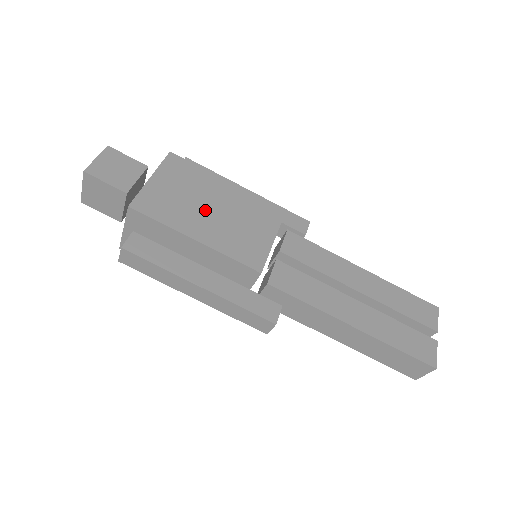
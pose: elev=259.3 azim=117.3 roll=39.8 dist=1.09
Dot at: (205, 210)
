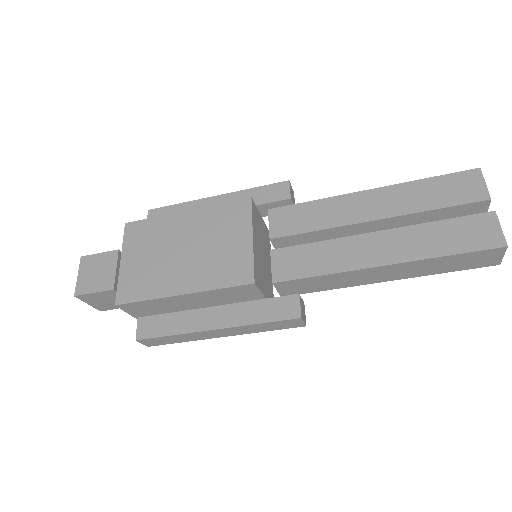
Dot at: (177, 258)
